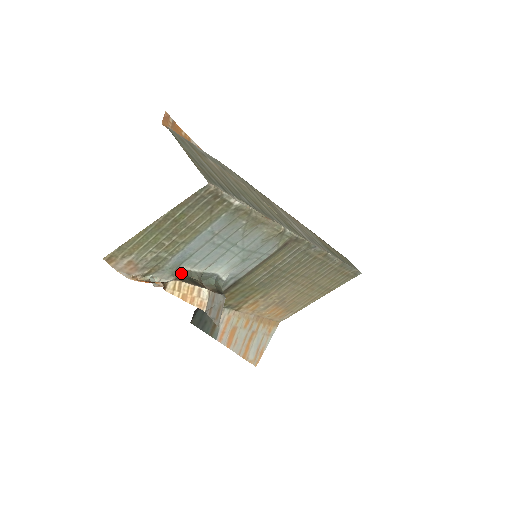
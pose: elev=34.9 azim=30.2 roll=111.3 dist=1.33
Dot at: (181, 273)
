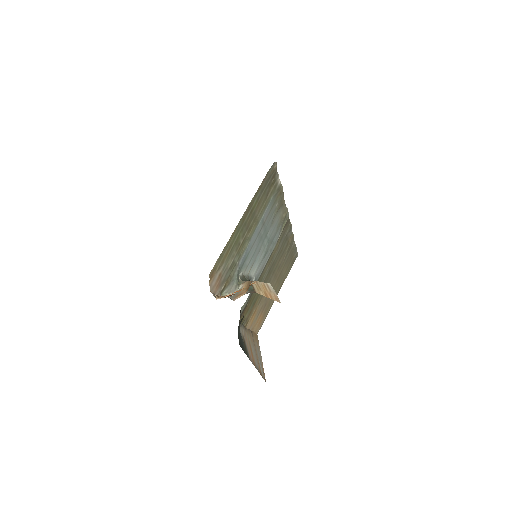
Dot at: (243, 279)
